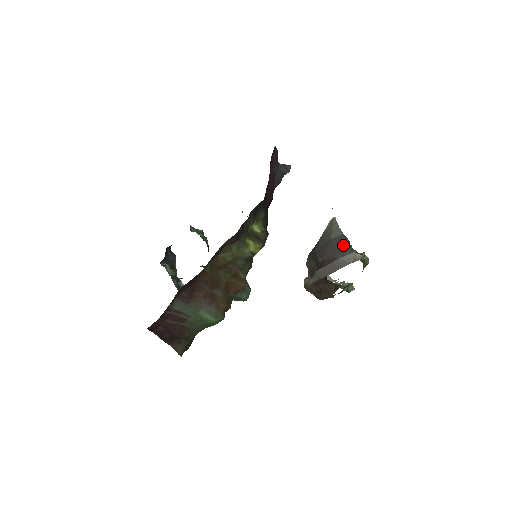
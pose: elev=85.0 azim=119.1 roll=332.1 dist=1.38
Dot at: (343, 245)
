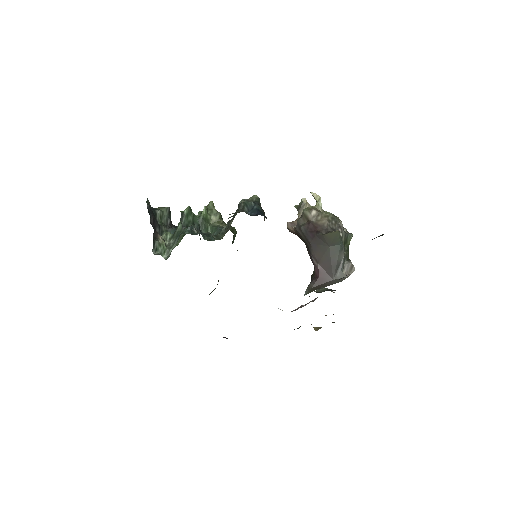
Dot at: (339, 260)
